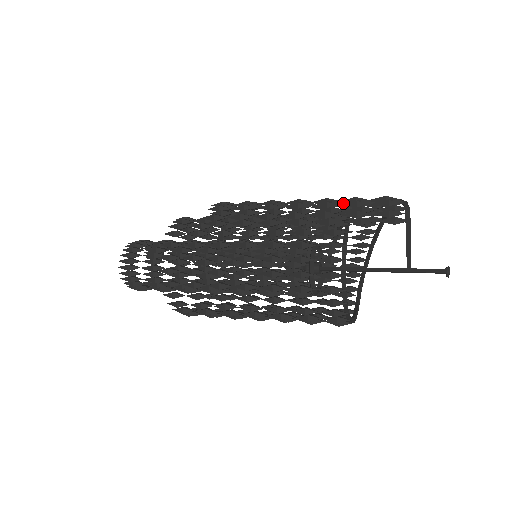
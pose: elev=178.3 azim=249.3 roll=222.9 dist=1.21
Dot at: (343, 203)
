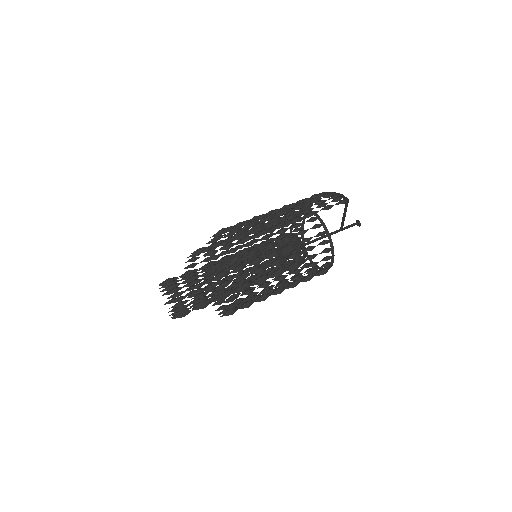
Dot at: occluded
